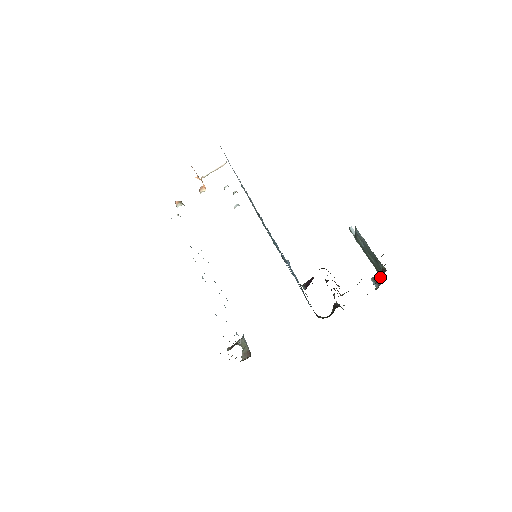
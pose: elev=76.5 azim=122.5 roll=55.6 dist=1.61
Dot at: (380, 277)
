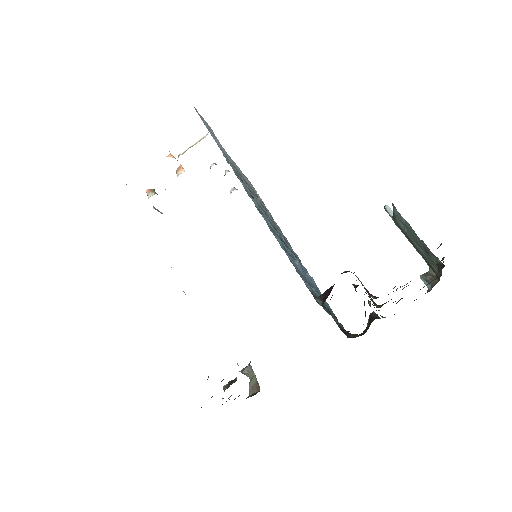
Dot at: (433, 273)
